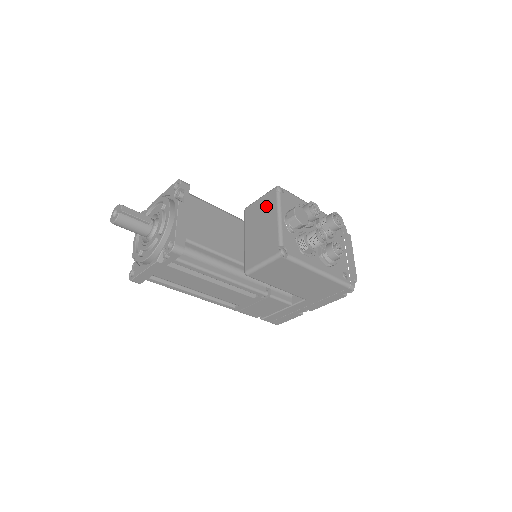
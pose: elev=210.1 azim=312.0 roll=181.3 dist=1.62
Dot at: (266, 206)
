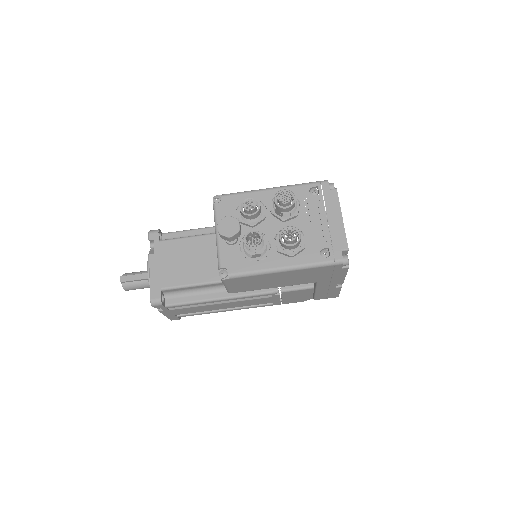
Dot at: occluded
